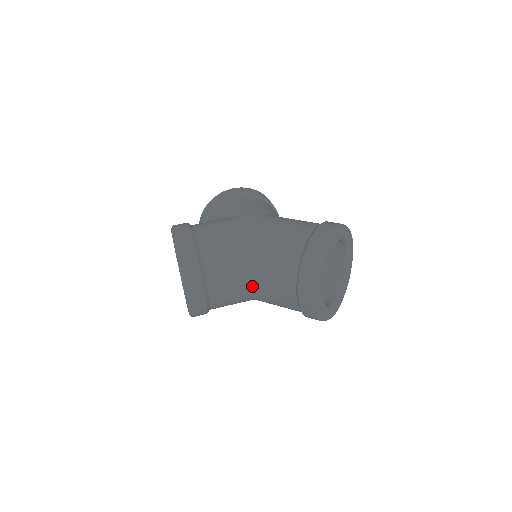
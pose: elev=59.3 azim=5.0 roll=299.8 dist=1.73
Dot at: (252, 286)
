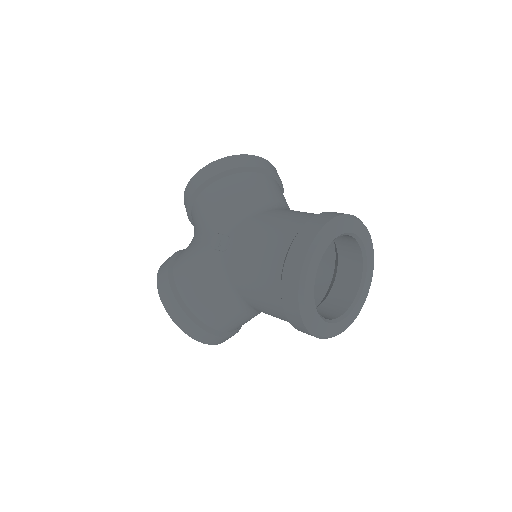
Dot at: occluded
